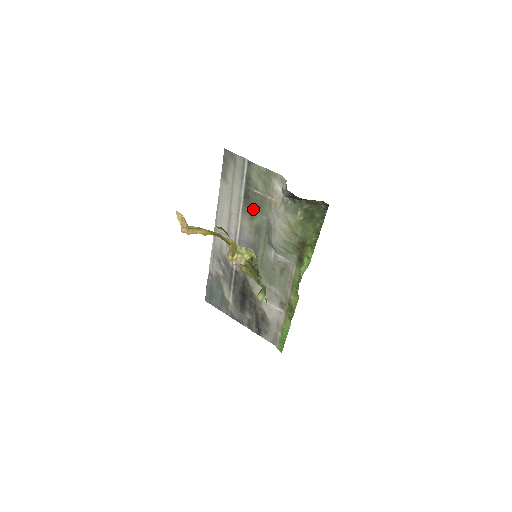
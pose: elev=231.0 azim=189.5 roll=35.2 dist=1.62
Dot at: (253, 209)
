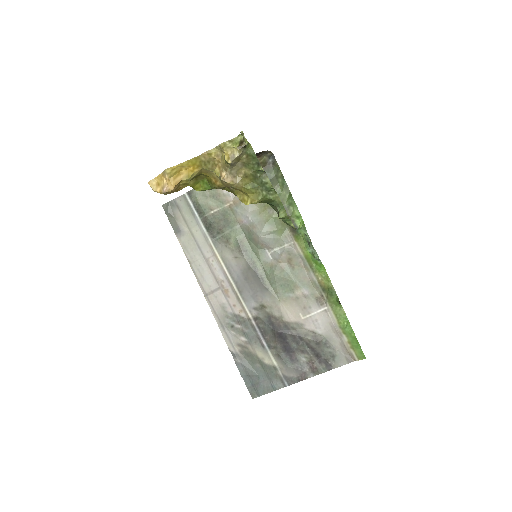
Dot at: (222, 231)
